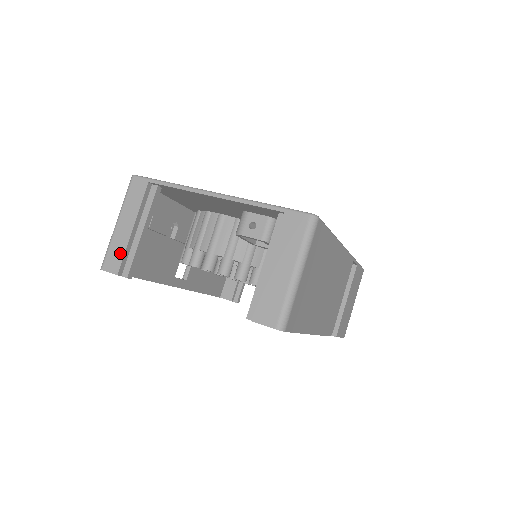
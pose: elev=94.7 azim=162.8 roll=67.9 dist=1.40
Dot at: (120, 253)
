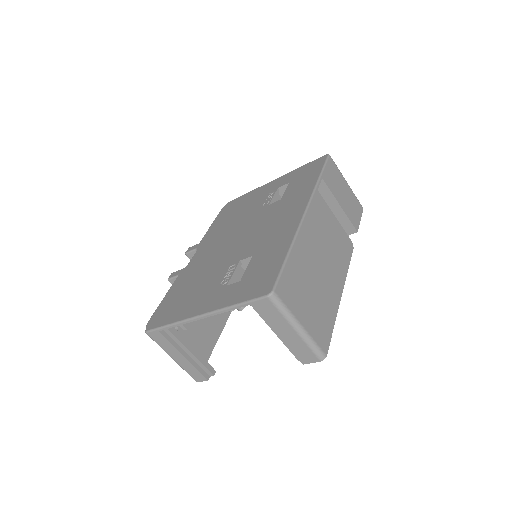
Dot at: (195, 371)
